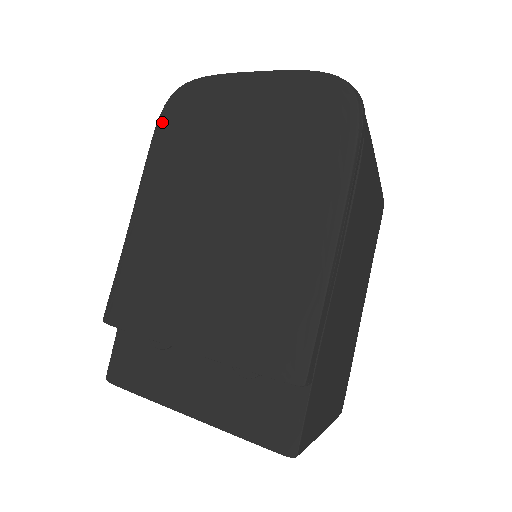
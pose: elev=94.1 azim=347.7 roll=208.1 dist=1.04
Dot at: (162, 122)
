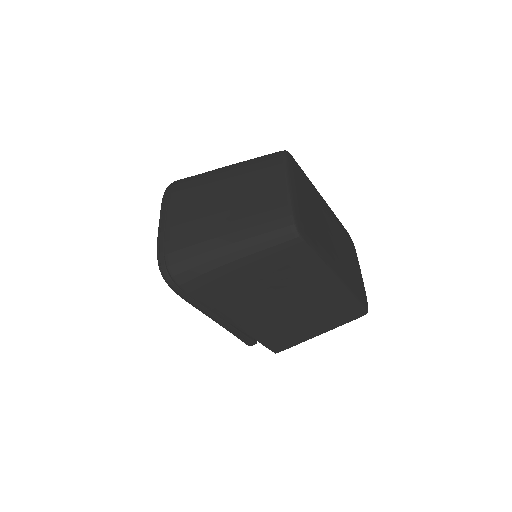
Dot at: occluded
